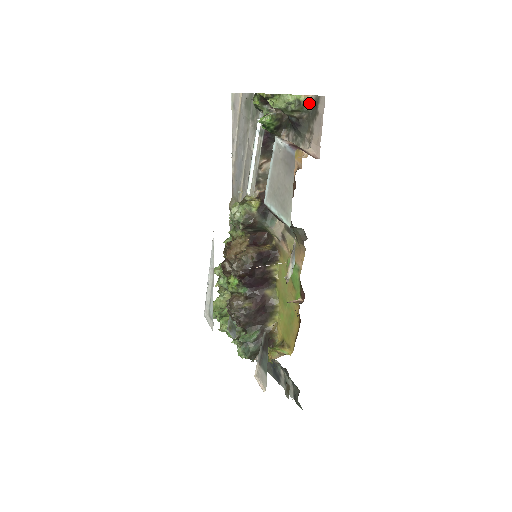
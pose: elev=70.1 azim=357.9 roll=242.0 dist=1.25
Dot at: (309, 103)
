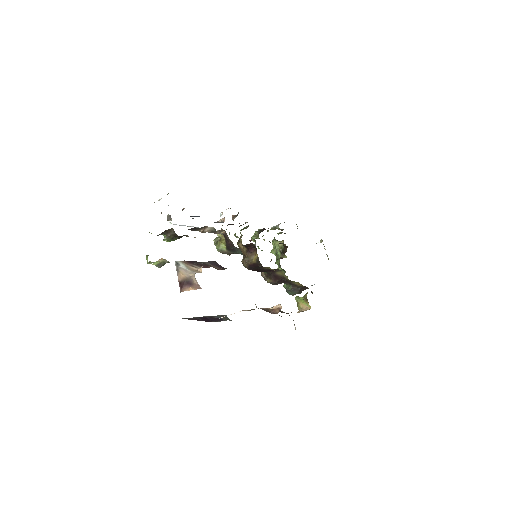
Dot at: (166, 261)
